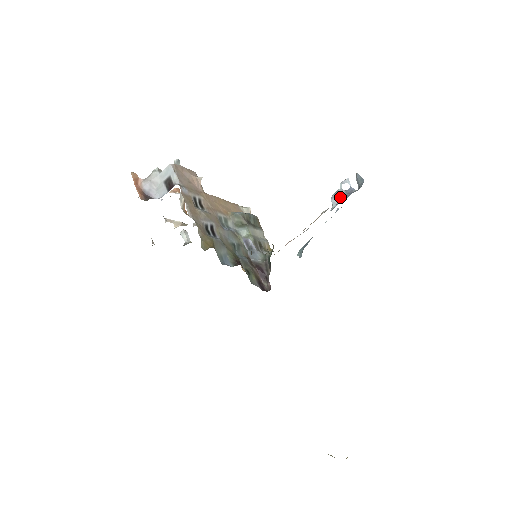
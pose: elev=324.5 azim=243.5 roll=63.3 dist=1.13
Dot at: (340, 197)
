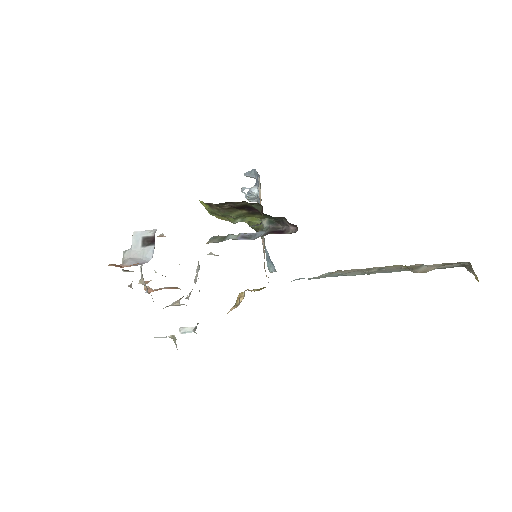
Dot at: occluded
